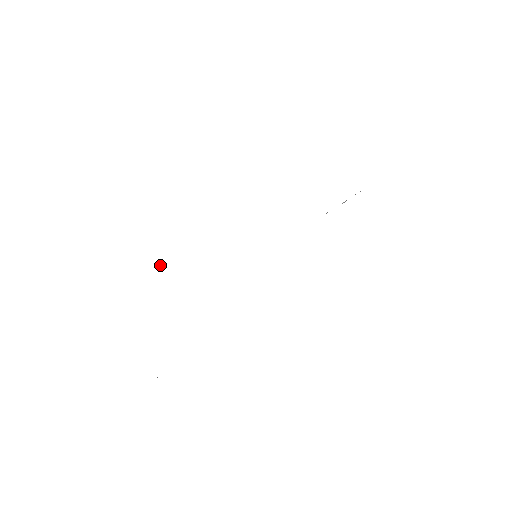
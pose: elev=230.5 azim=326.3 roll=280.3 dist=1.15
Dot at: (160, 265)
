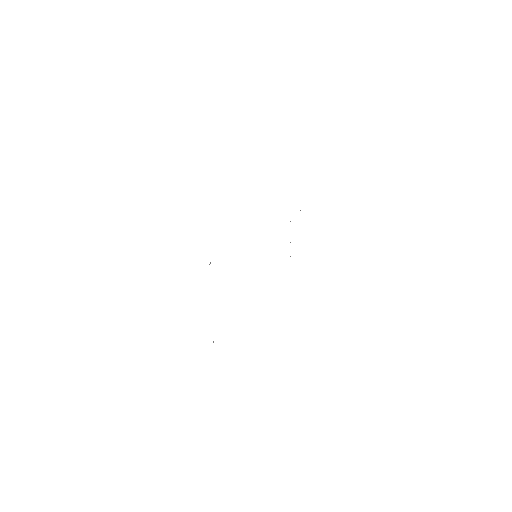
Dot at: occluded
